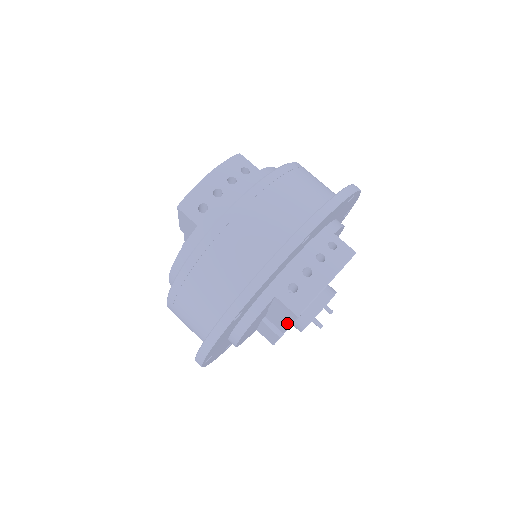
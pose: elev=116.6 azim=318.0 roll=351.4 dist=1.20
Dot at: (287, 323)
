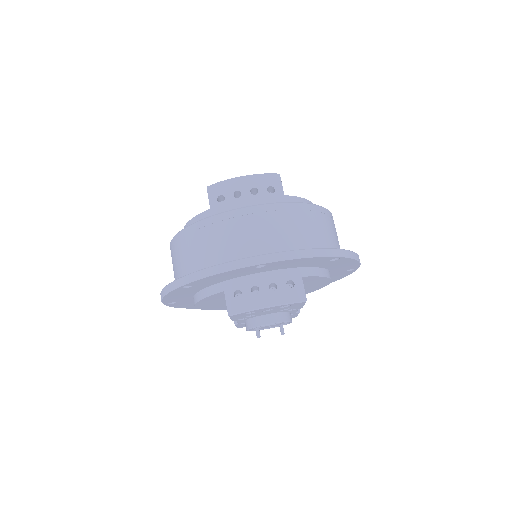
Dot at: occluded
